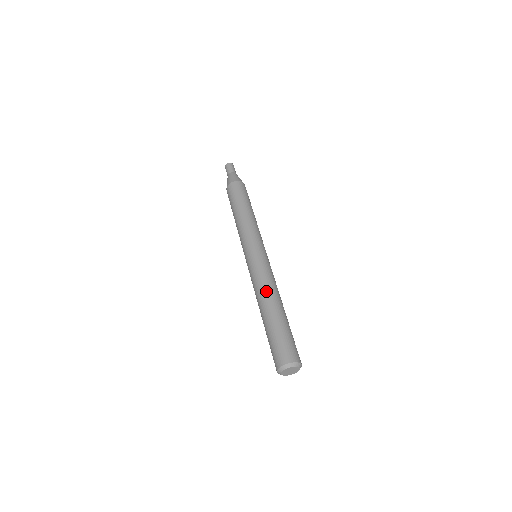
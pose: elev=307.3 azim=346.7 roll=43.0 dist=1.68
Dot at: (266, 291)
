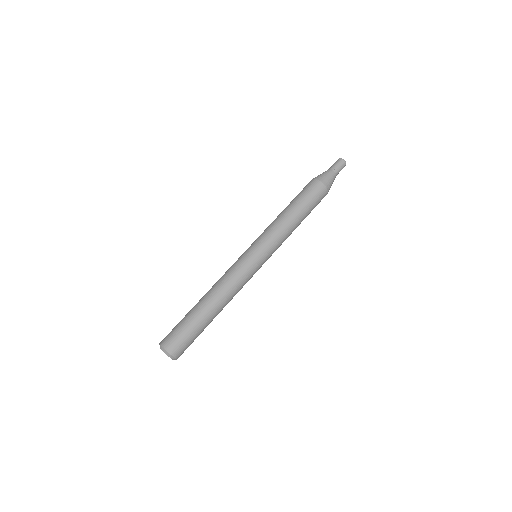
Dot at: (221, 290)
